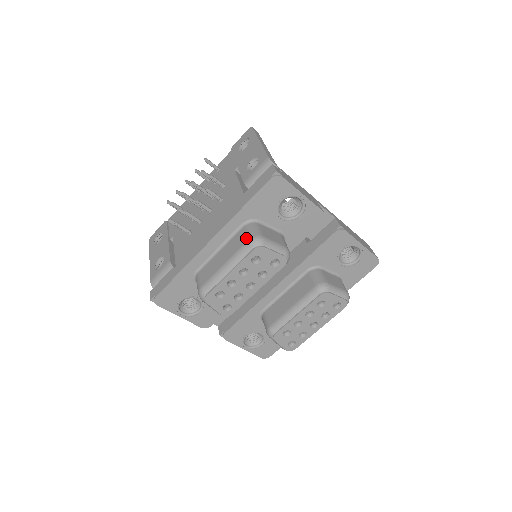
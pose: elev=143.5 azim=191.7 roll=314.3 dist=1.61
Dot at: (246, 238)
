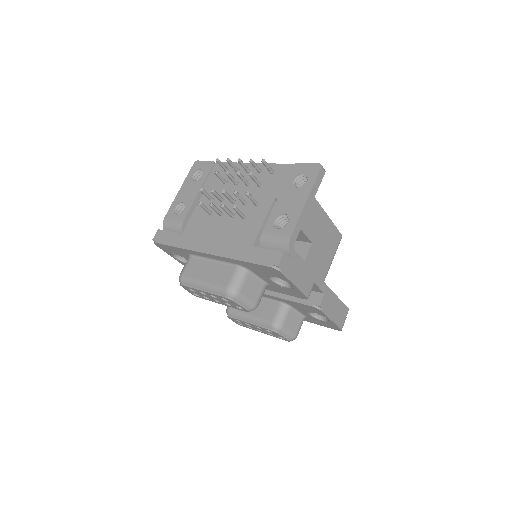
Dot at: (227, 282)
